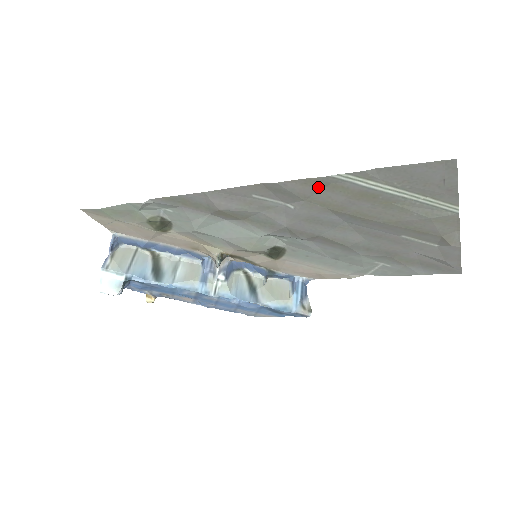
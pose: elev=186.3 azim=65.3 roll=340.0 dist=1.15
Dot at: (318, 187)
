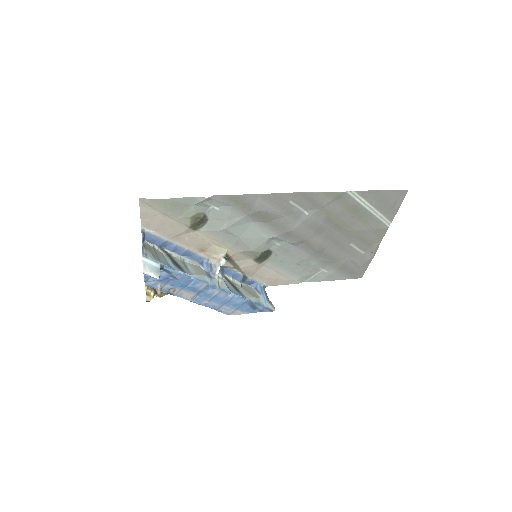
Dot at: (334, 199)
